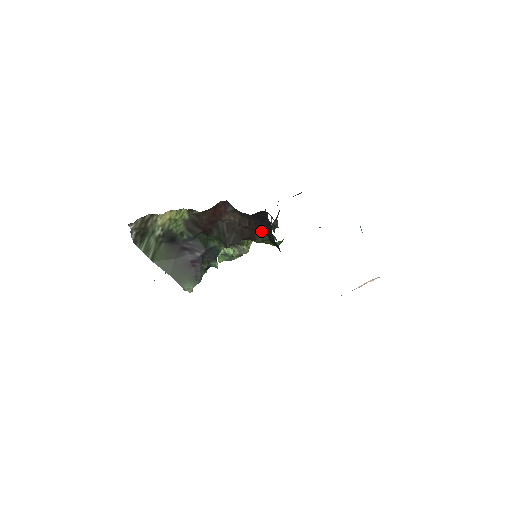
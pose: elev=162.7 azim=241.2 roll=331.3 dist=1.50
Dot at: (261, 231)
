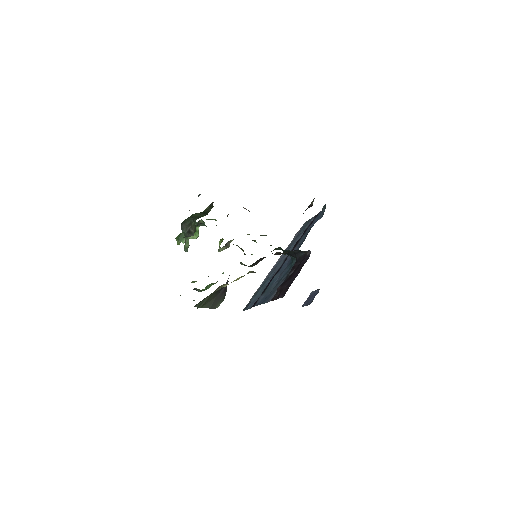
Dot at: occluded
